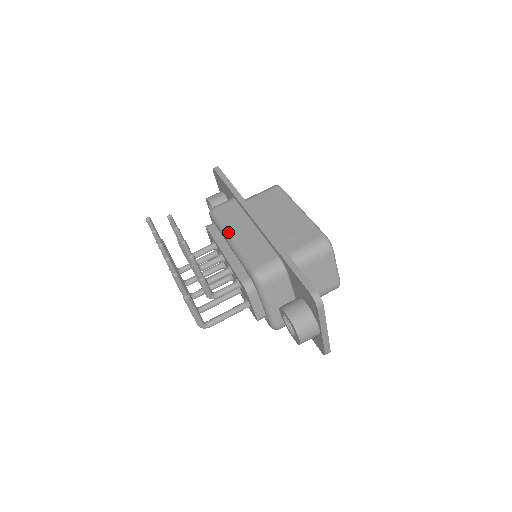
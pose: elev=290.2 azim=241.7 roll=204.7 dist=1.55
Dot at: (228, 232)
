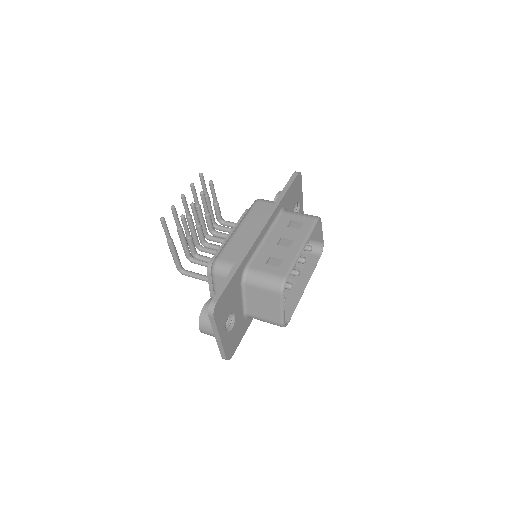
Dot at: (241, 222)
